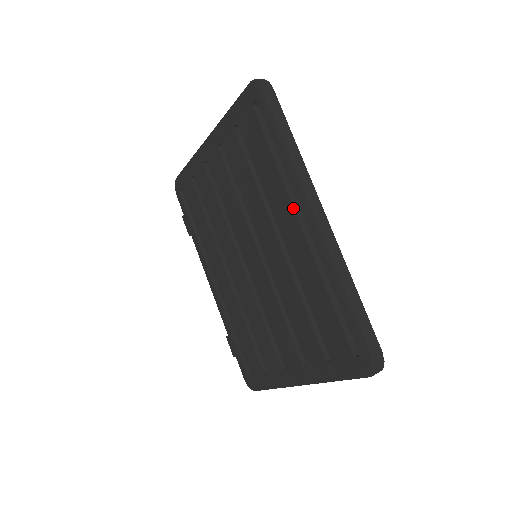
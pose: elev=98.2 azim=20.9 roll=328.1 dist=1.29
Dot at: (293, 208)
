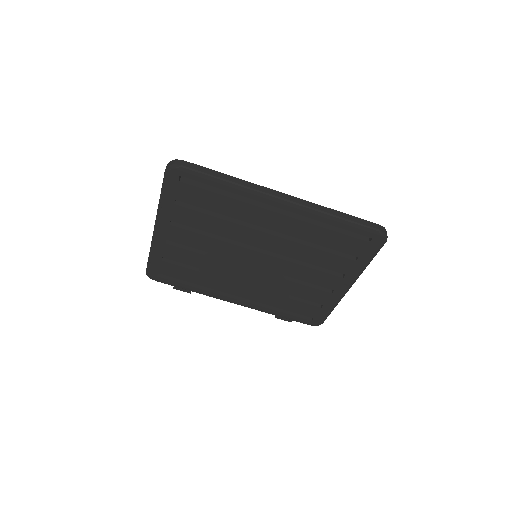
Dot at: (263, 209)
